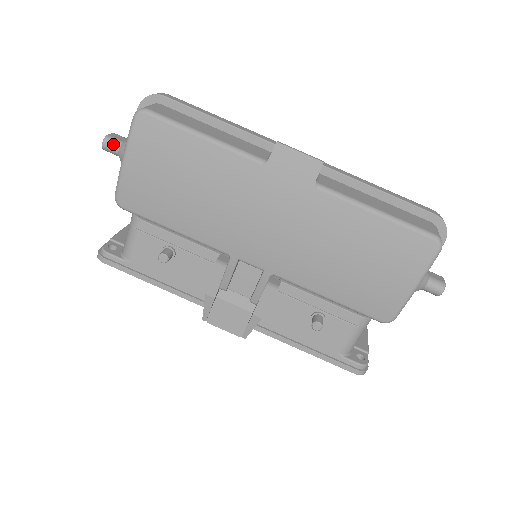
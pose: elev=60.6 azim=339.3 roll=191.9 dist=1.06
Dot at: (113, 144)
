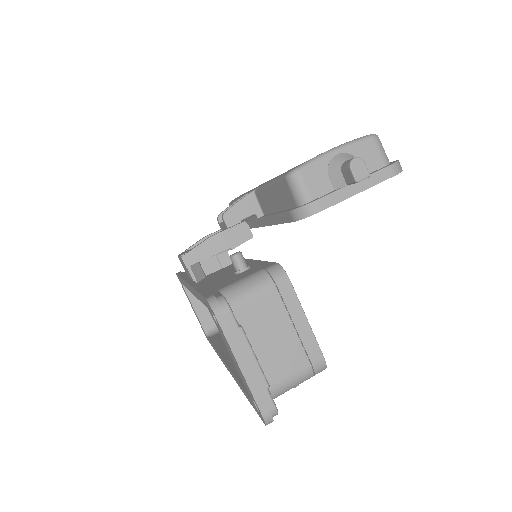
Dot at: occluded
